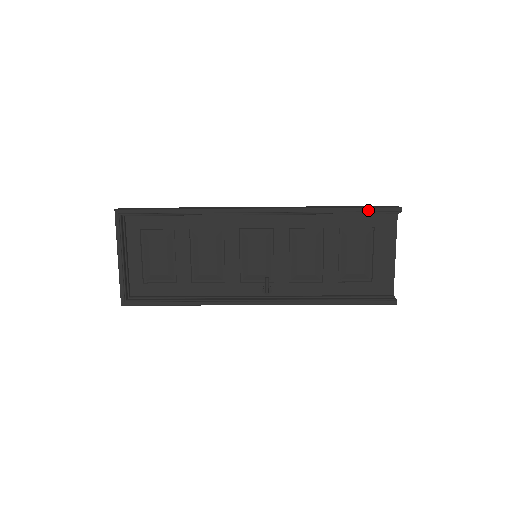
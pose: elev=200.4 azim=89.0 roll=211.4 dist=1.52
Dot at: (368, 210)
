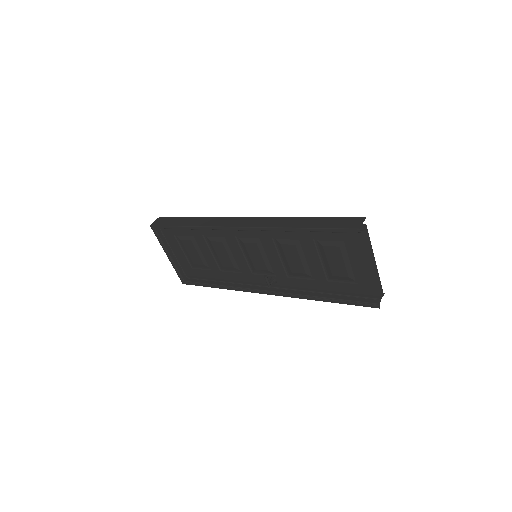
Dot at: (327, 230)
